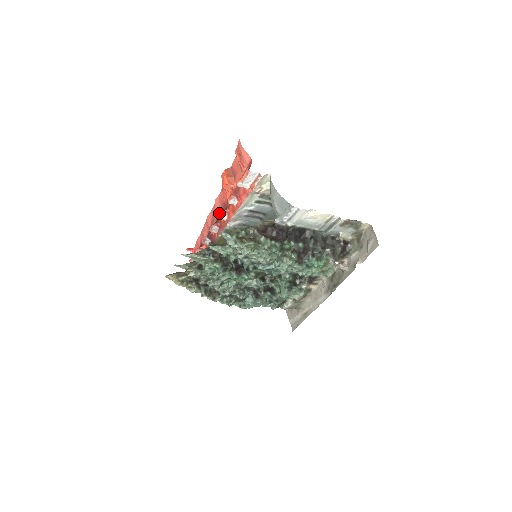
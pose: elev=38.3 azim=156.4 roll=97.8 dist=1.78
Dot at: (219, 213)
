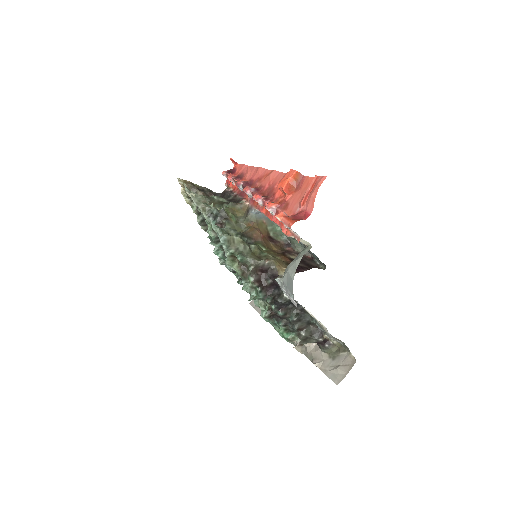
Dot at: (257, 196)
